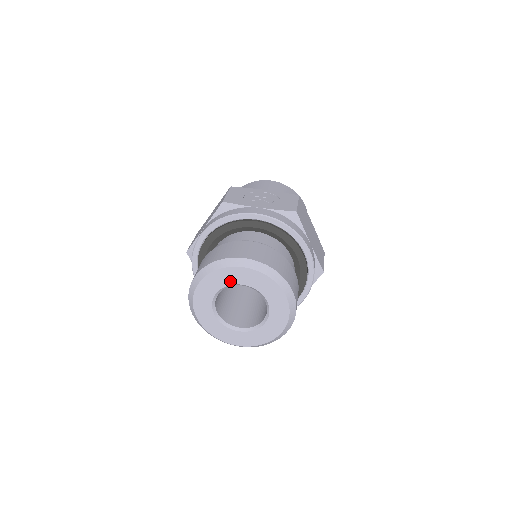
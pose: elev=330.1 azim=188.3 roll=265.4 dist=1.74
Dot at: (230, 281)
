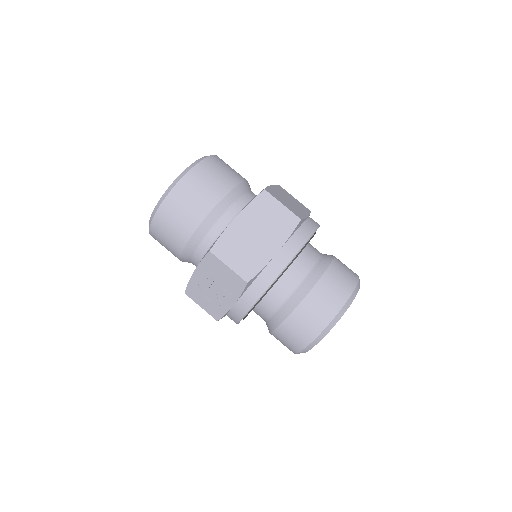
Dot at: occluded
